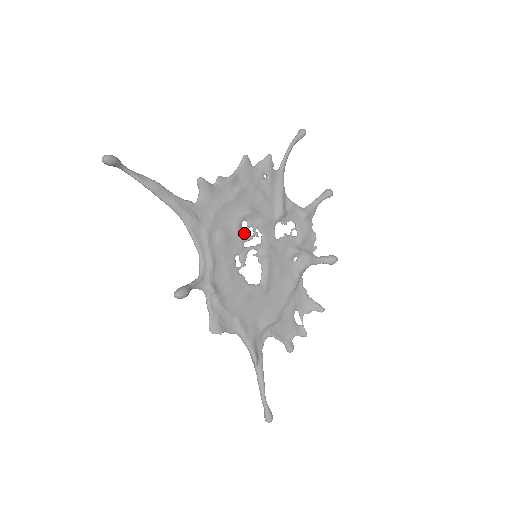
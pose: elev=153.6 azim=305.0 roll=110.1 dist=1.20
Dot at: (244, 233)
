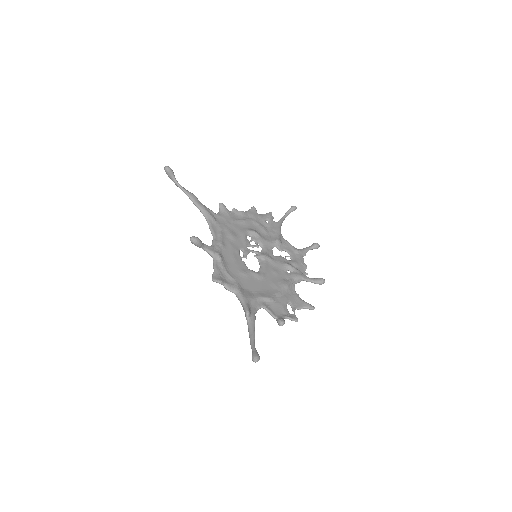
Dot at: (248, 241)
